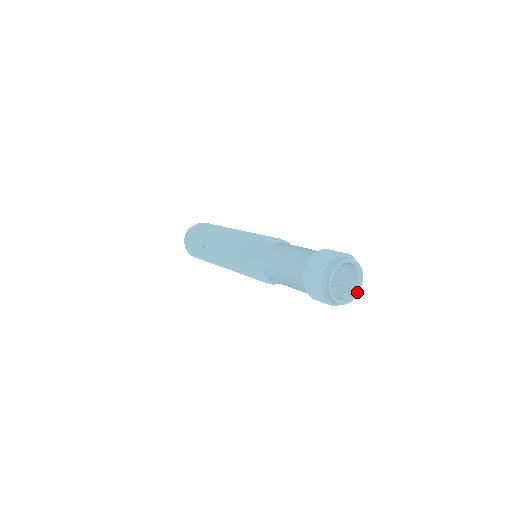
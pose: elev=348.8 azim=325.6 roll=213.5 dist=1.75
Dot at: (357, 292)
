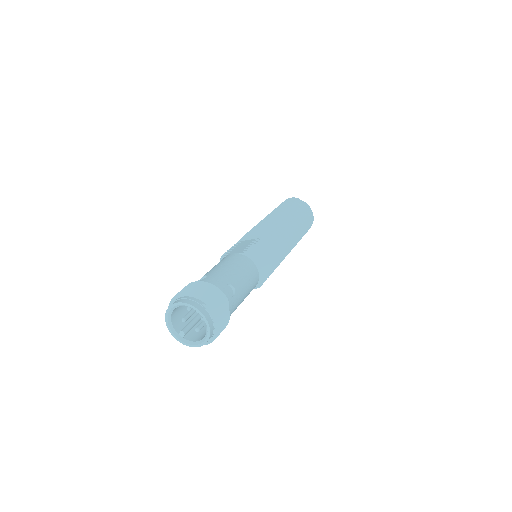
Dot at: (193, 345)
